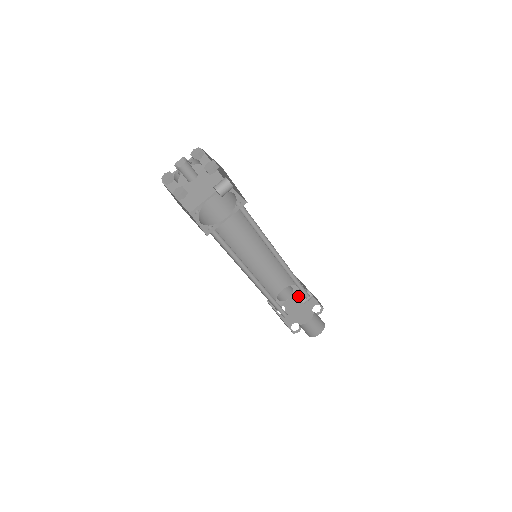
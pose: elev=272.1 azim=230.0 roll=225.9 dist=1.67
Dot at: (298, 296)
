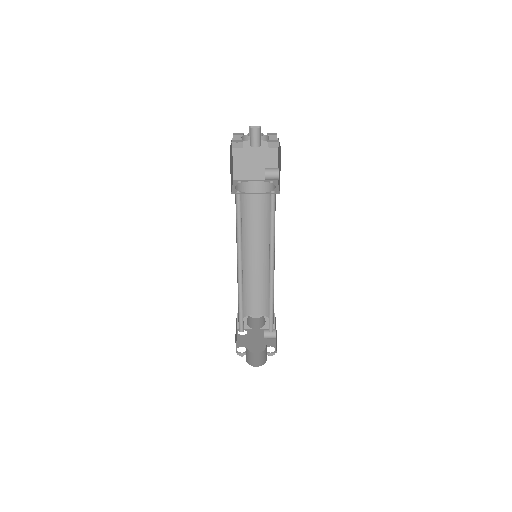
Dot at: occluded
